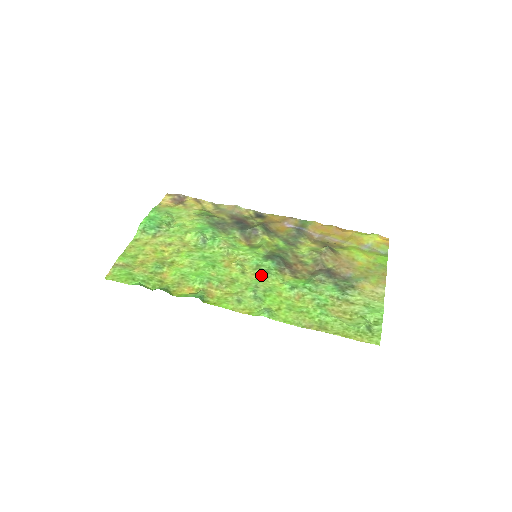
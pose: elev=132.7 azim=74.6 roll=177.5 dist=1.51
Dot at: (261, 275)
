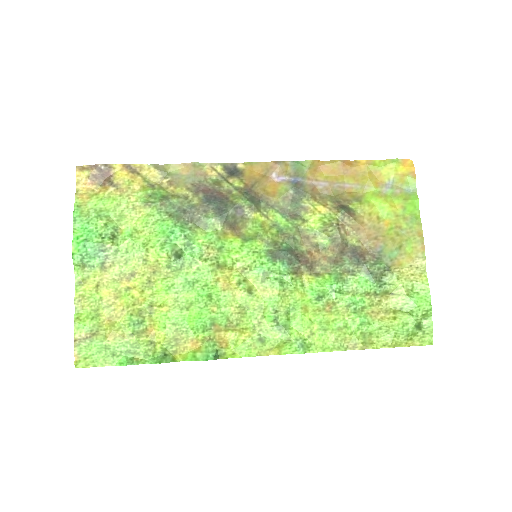
Dot at: (275, 290)
